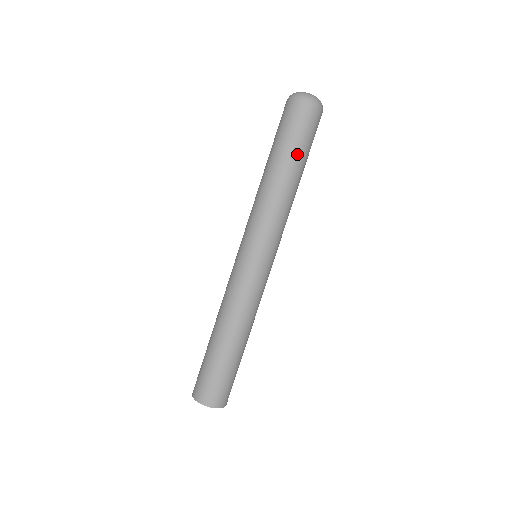
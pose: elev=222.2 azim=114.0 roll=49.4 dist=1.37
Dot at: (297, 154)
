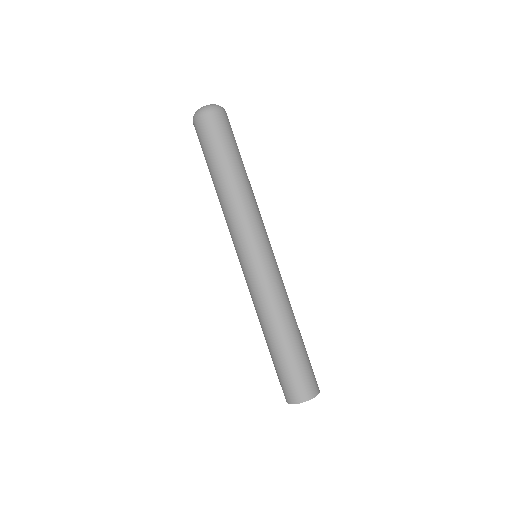
Dot at: (218, 159)
